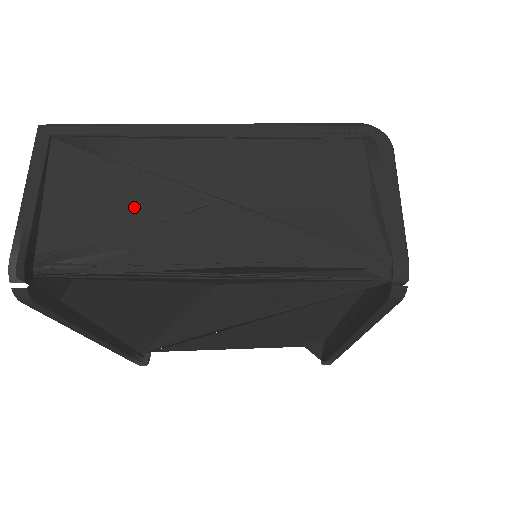
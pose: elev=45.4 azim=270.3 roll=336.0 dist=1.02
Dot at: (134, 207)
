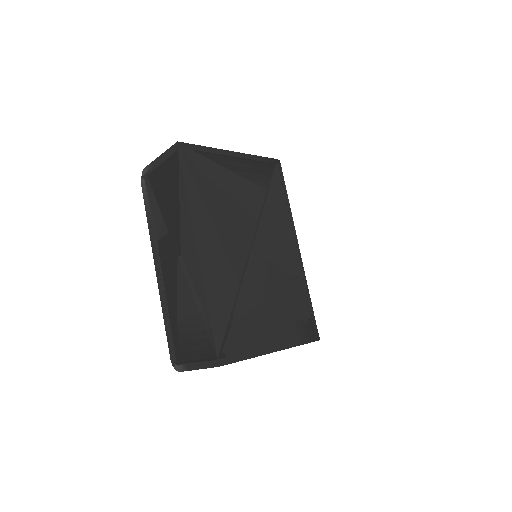
Dot at: occluded
